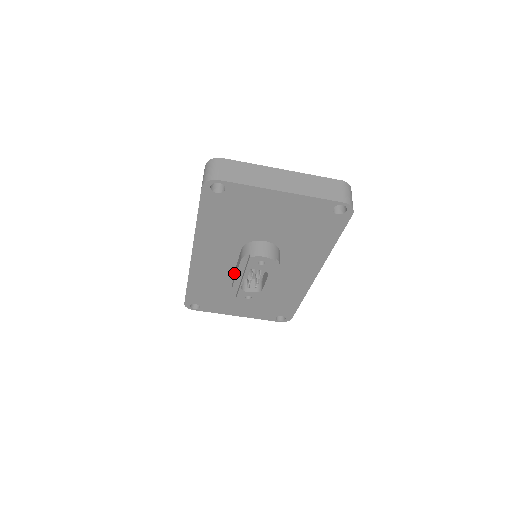
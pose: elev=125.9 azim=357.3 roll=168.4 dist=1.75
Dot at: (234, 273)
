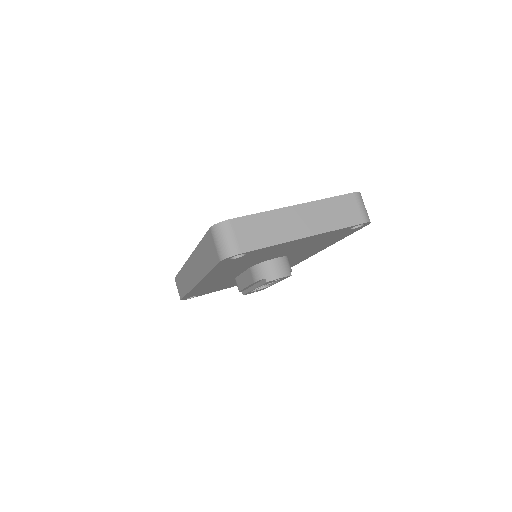
Dot at: (238, 278)
